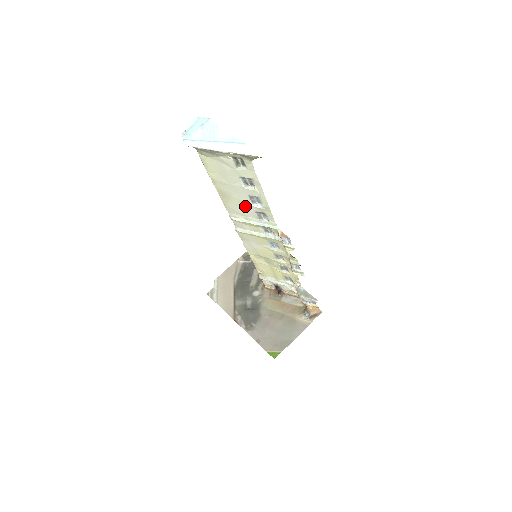
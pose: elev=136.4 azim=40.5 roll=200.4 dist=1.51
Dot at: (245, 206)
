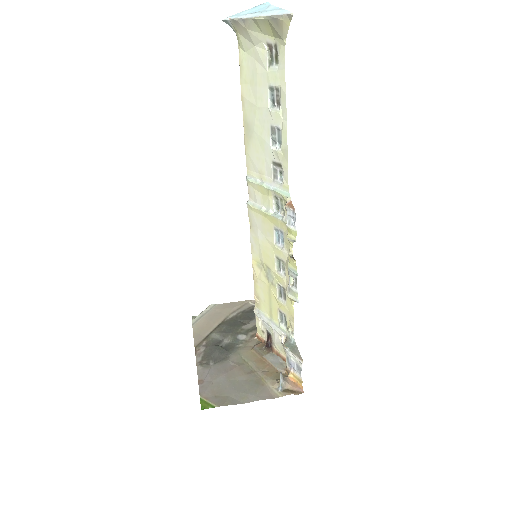
Dot at: (264, 151)
